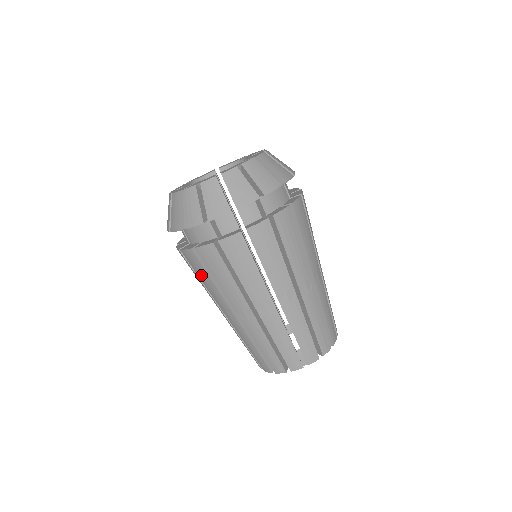
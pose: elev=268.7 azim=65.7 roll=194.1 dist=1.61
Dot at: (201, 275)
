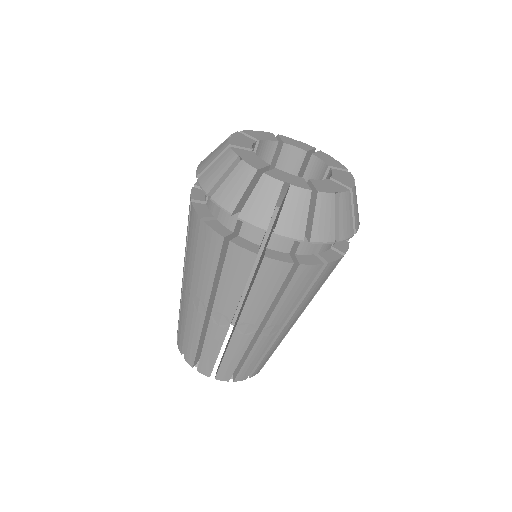
Dot at: occluded
